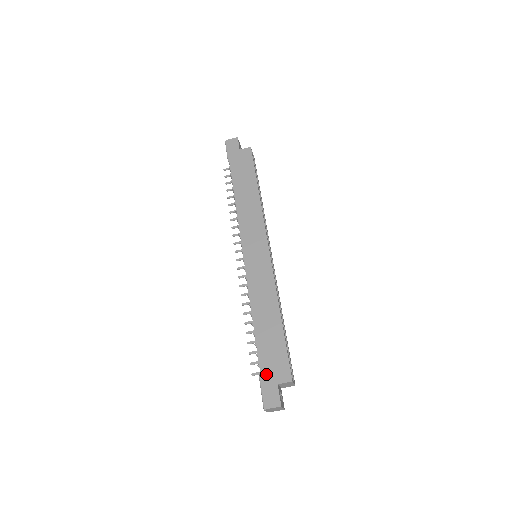
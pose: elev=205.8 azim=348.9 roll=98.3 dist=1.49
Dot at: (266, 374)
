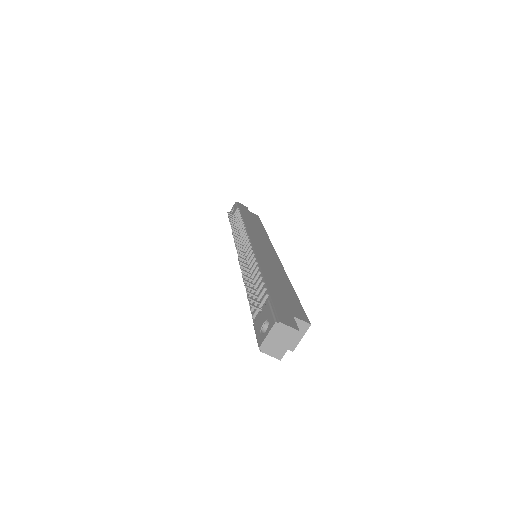
Dot at: (279, 302)
